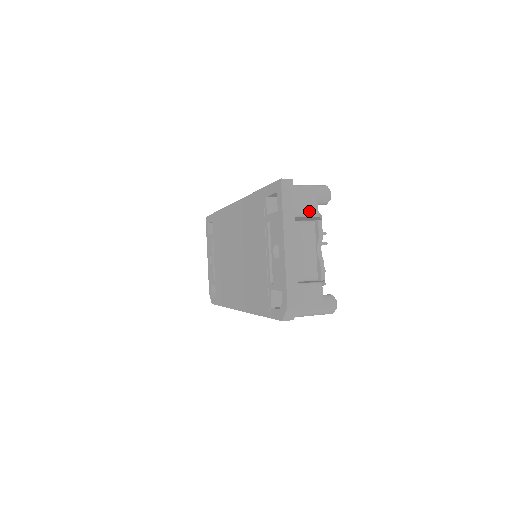
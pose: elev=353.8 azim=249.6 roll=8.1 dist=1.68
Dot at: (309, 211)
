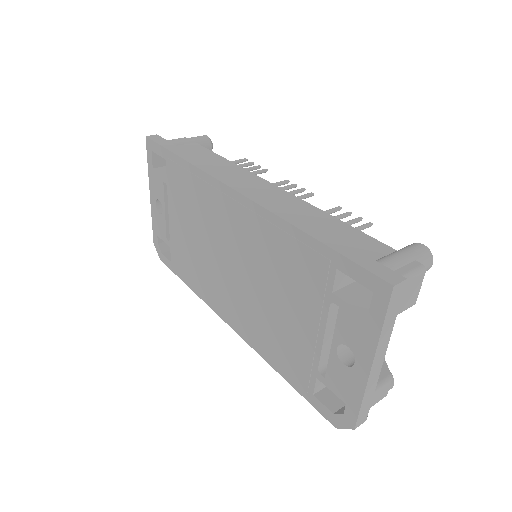
Dot at: (407, 306)
